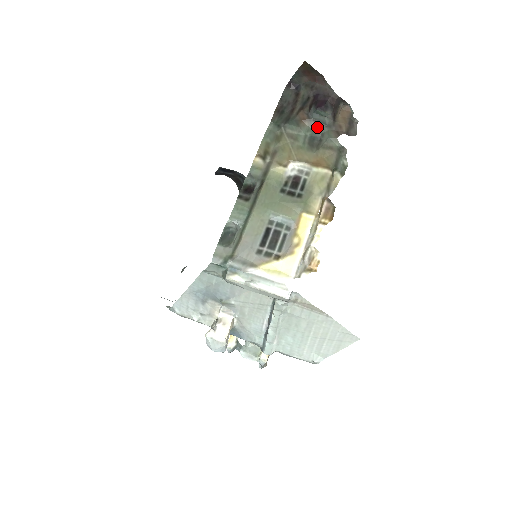
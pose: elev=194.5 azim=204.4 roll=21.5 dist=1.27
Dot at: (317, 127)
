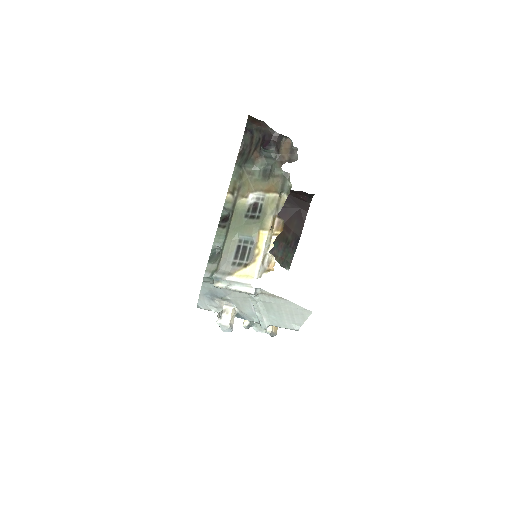
Dot at: (267, 161)
